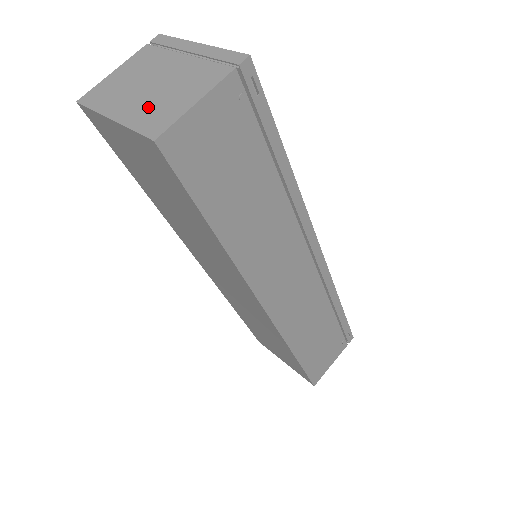
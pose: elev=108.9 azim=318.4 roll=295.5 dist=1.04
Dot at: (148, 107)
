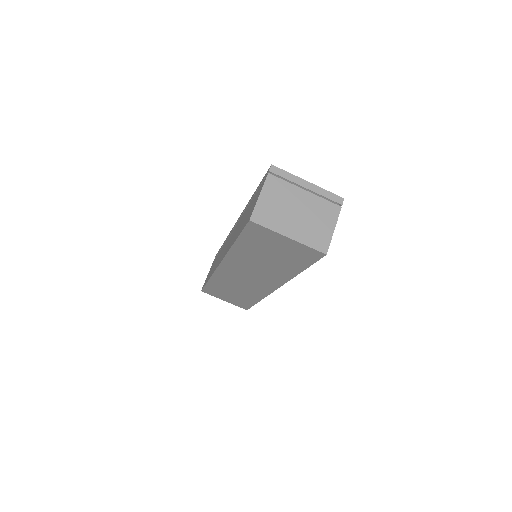
Dot at: (308, 231)
